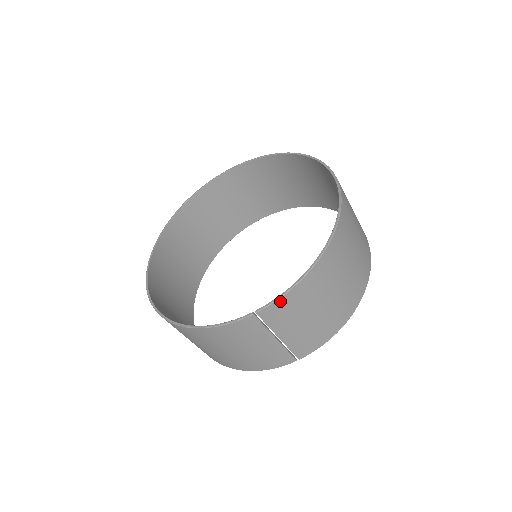
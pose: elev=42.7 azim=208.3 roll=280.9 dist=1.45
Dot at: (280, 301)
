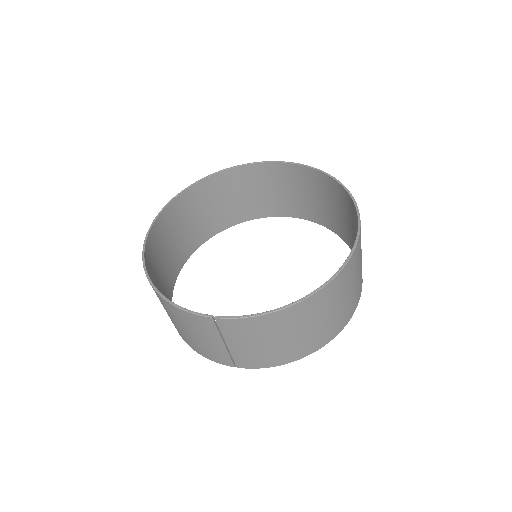
Dot at: (240, 320)
